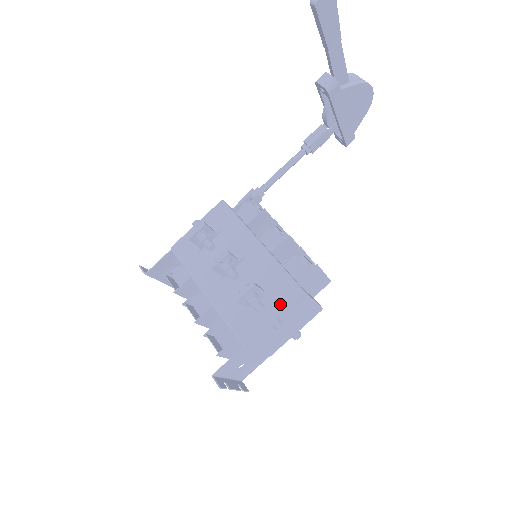
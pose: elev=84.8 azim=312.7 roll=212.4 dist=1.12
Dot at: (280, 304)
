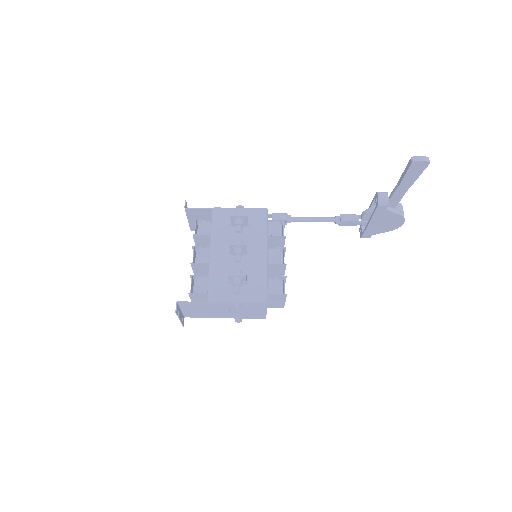
Dot at: (249, 297)
